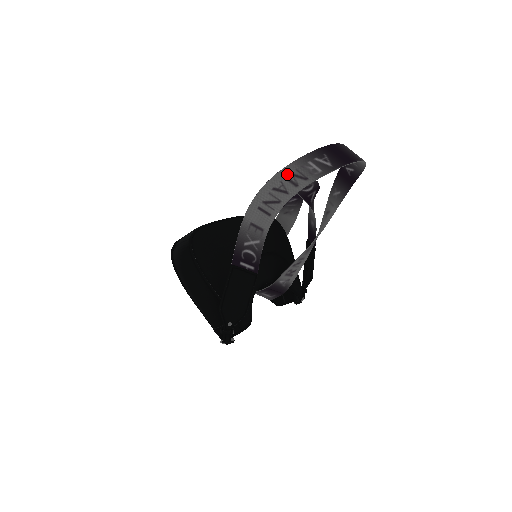
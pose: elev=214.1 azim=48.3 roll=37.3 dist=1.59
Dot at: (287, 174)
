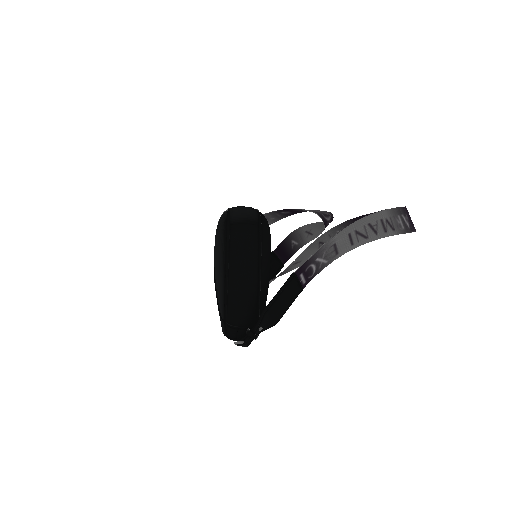
Dot at: (383, 217)
